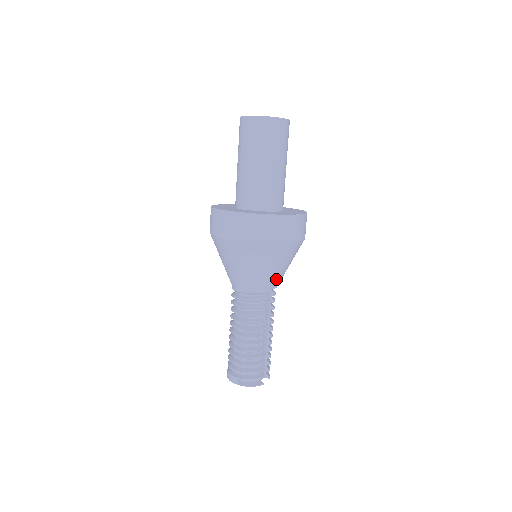
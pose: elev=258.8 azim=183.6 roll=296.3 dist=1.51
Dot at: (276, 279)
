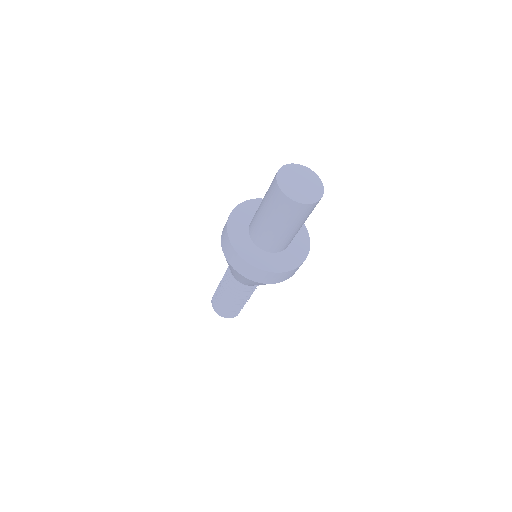
Dot at: occluded
